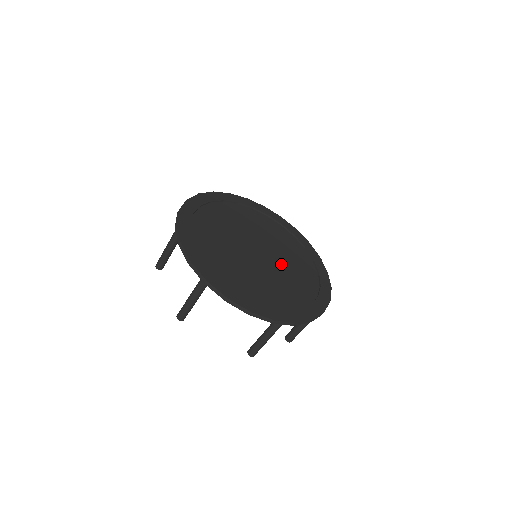
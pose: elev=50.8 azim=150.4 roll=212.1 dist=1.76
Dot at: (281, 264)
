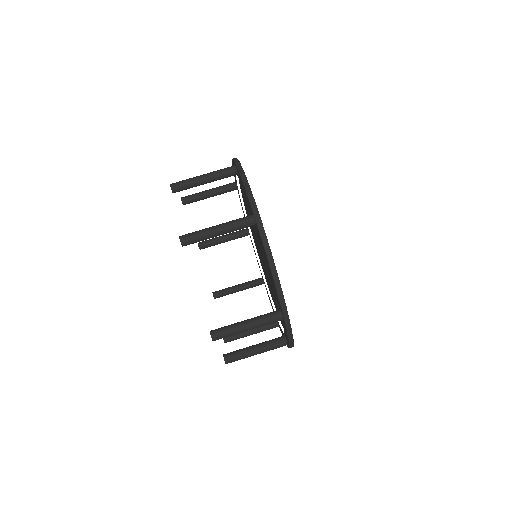
Dot at: occluded
